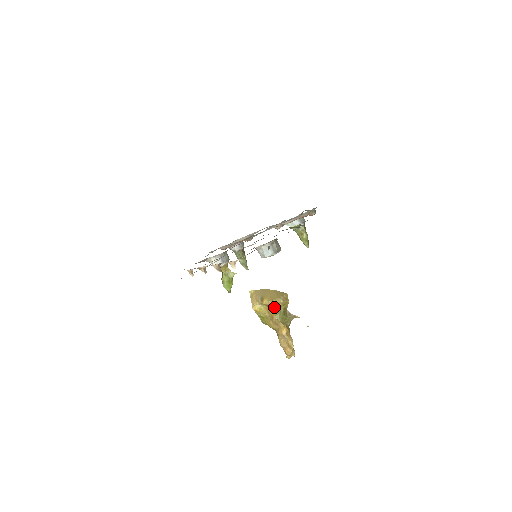
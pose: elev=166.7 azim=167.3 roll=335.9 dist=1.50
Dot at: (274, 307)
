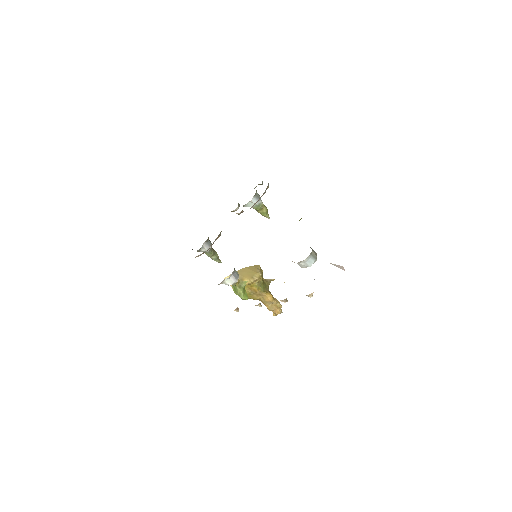
Dot at: (255, 283)
